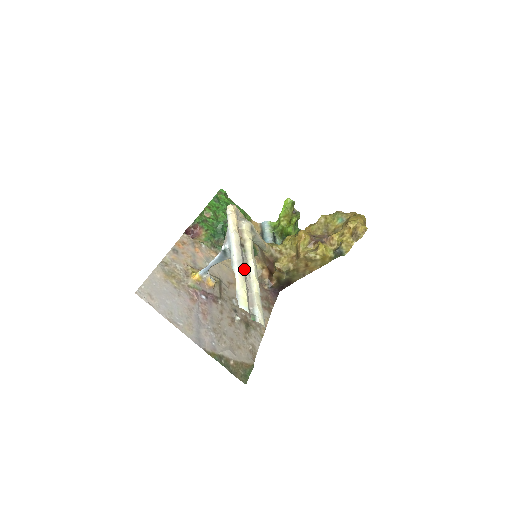
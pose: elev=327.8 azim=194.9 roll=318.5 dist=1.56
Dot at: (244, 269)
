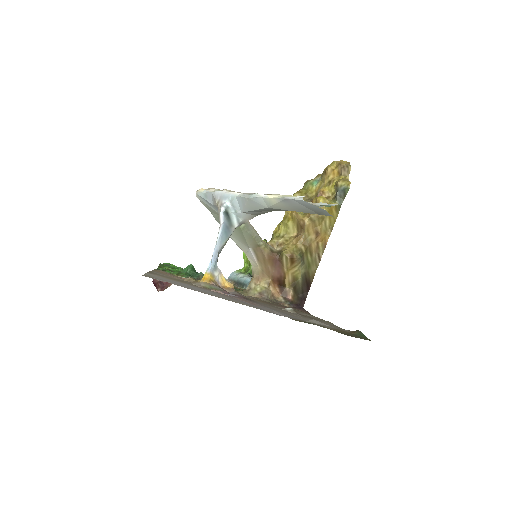
Dot at: occluded
